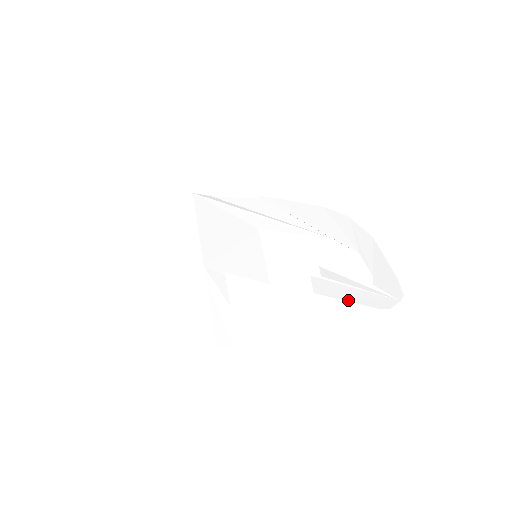
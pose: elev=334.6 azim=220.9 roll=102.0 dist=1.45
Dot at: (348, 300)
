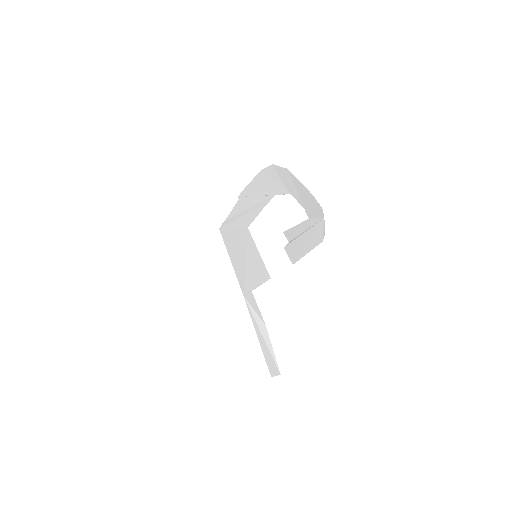
Dot at: (307, 252)
